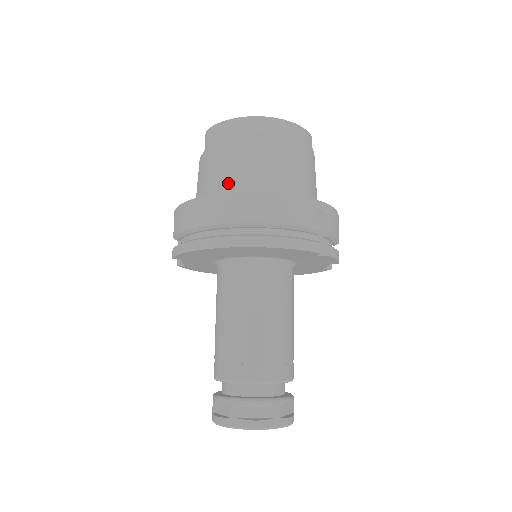
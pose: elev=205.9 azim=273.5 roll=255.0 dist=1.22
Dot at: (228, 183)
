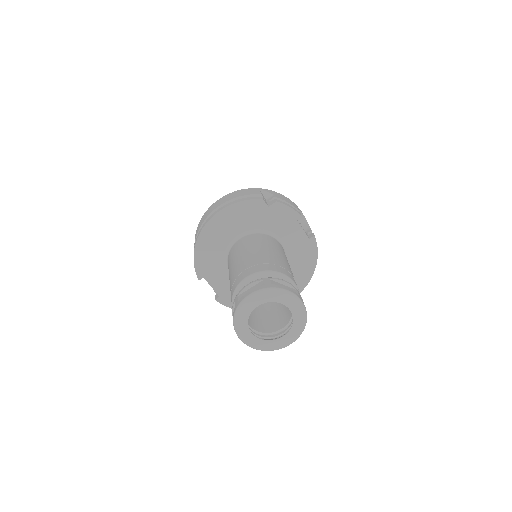
Dot at: occluded
